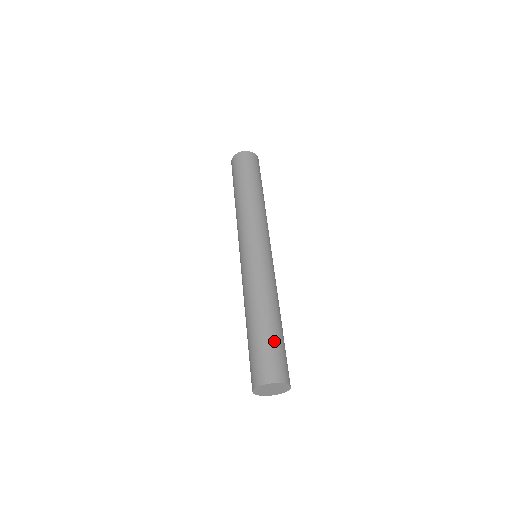
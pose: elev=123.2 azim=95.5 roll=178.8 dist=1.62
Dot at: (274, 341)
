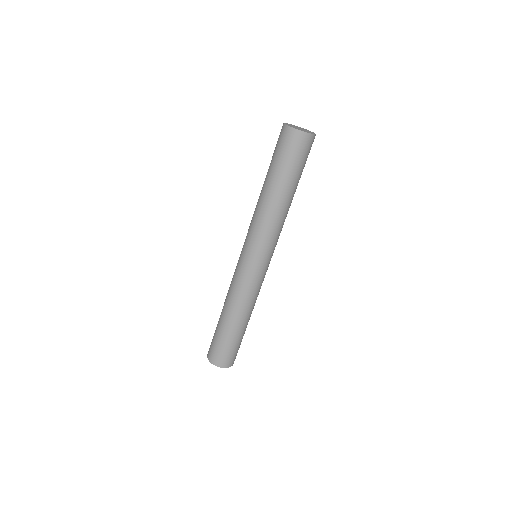
Dot at: (226, 340)
